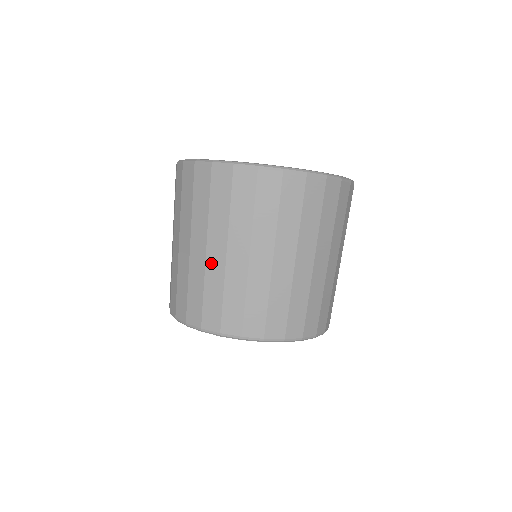
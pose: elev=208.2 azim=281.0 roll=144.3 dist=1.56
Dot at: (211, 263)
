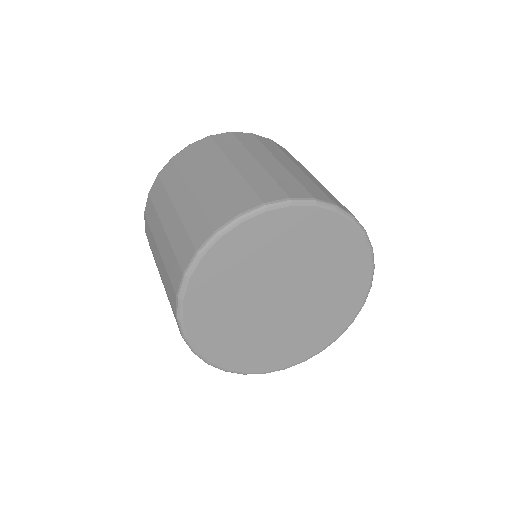
Dot at: (290, 168)
